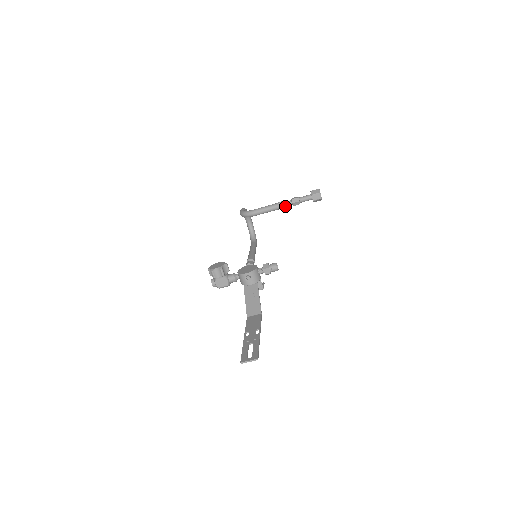
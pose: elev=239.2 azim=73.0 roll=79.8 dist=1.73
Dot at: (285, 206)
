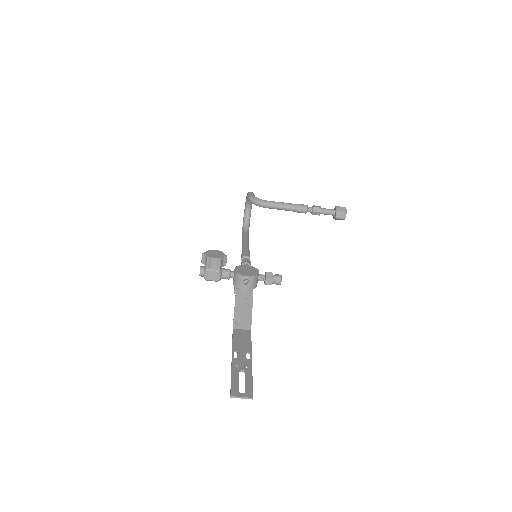
Dot at: (304, 211)
